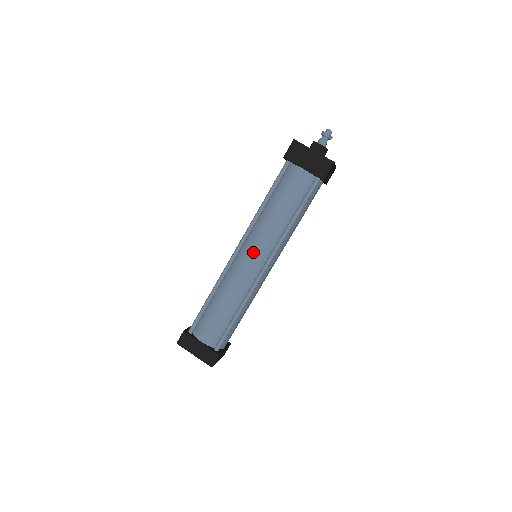
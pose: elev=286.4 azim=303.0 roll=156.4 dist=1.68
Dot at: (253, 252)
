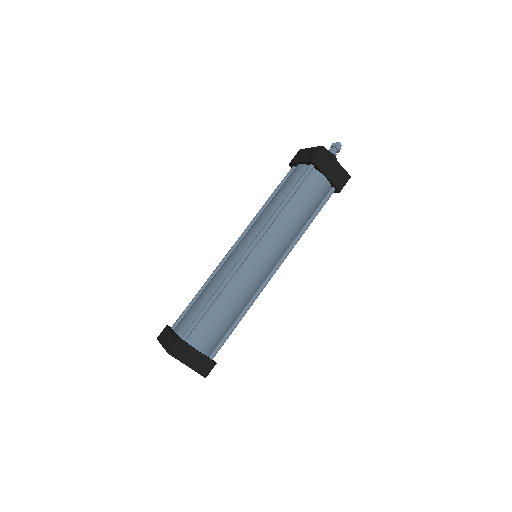
Dot at: (268, 253)
